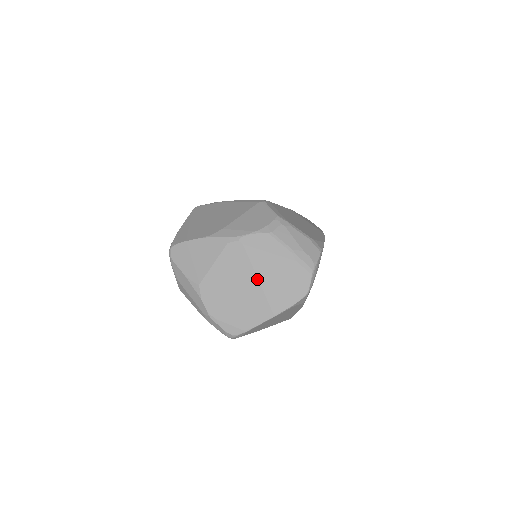
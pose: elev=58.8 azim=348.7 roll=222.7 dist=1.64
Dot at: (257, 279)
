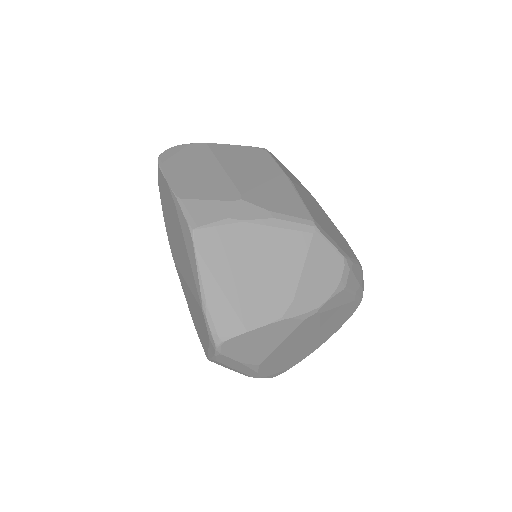
Dot at: (319, 332)
